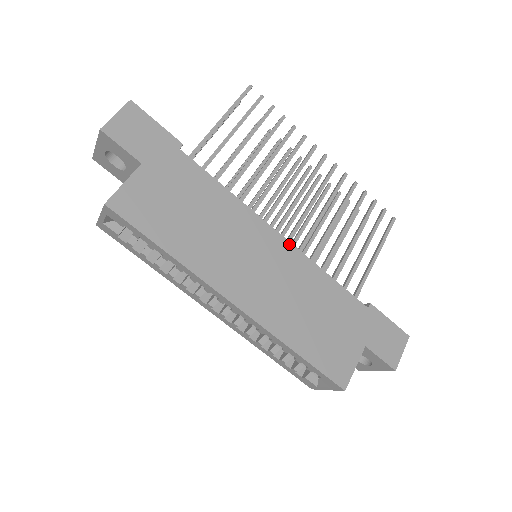
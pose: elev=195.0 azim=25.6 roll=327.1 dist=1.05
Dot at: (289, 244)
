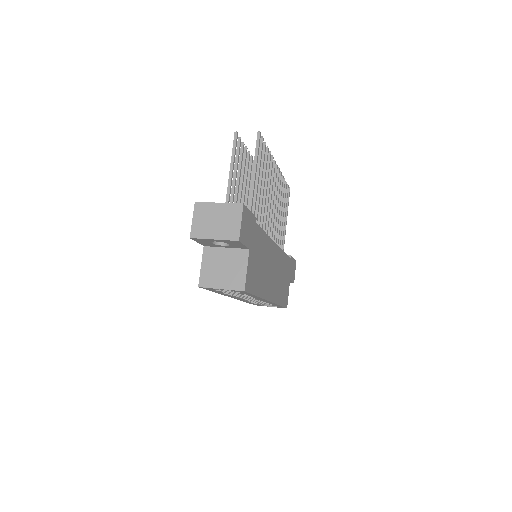
Dot at: (278, 247)
